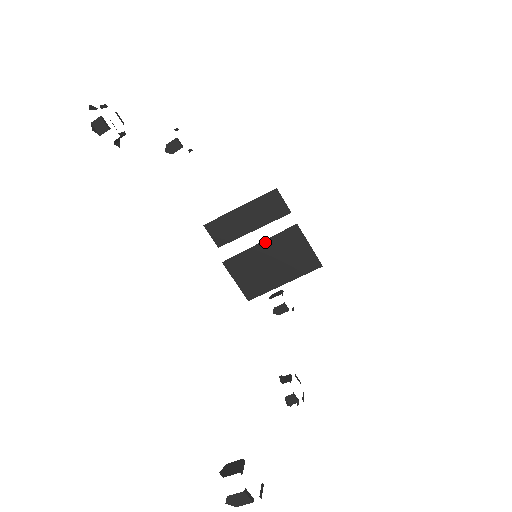
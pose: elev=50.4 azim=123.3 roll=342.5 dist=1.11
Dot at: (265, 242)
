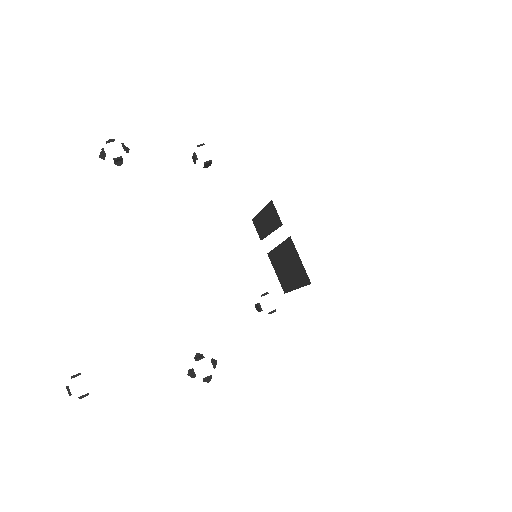
Dot at: (280, 246)
